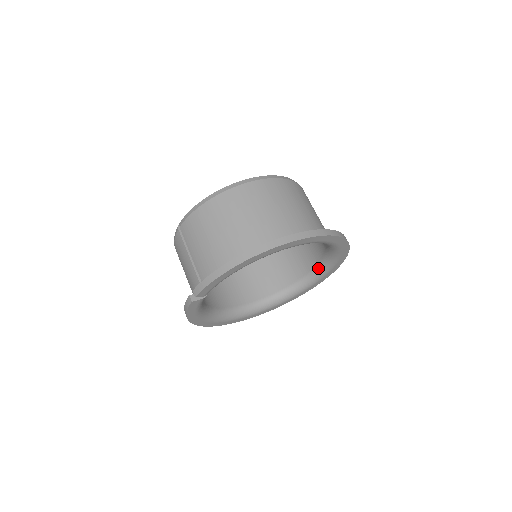
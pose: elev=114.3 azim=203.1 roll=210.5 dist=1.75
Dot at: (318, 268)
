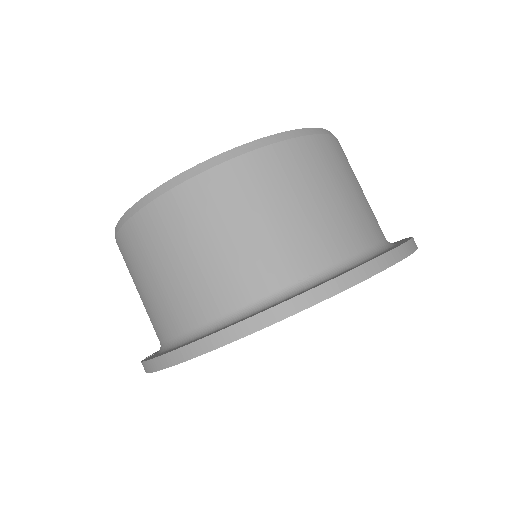
Dot at: occluded
